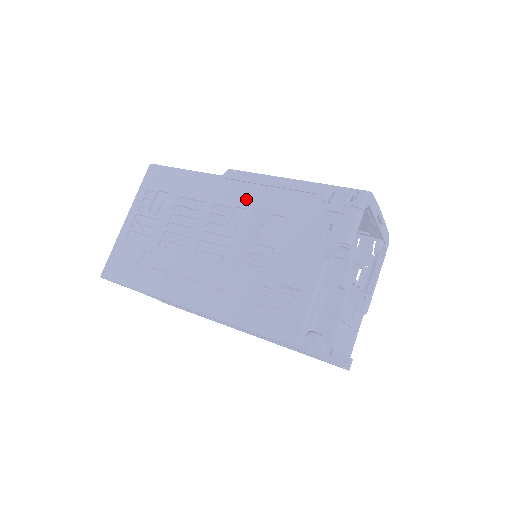
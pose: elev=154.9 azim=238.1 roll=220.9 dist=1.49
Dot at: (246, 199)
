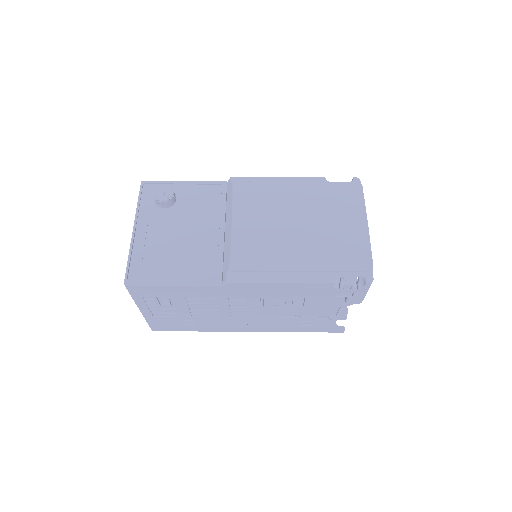
Dot at: (260, 294)
